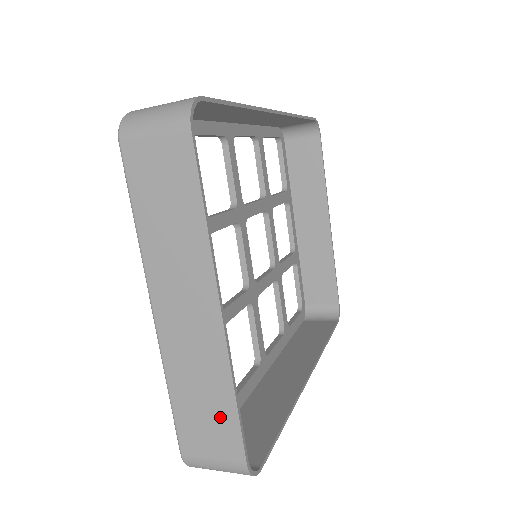
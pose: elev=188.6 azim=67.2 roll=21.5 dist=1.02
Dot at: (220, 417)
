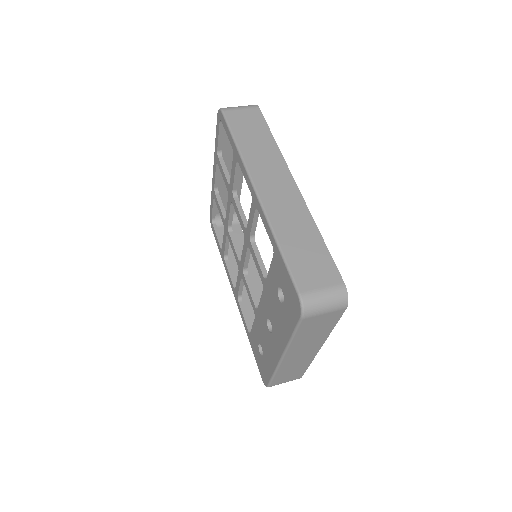
Dot at: (298, 372)
